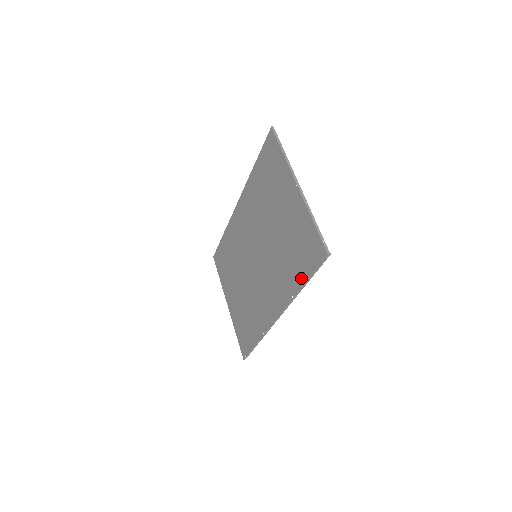
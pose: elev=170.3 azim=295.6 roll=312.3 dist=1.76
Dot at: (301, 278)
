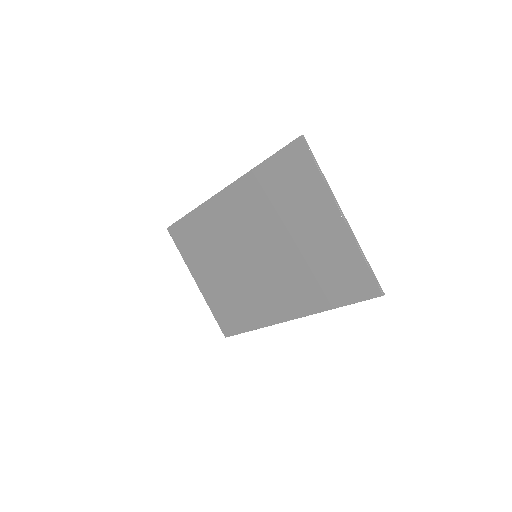
Dot at: (336, 301)
